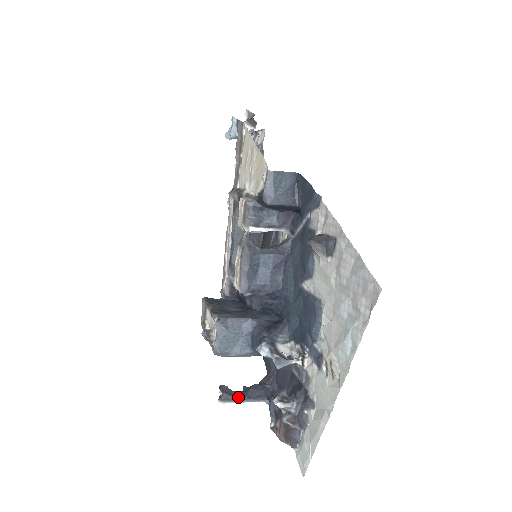
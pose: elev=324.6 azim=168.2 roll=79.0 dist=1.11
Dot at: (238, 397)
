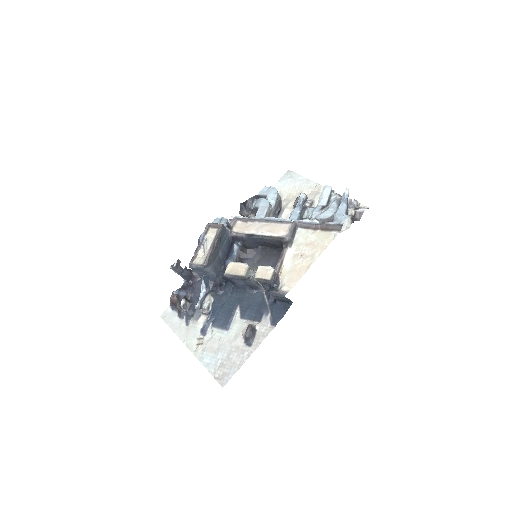
Dot at: (178, 271)
